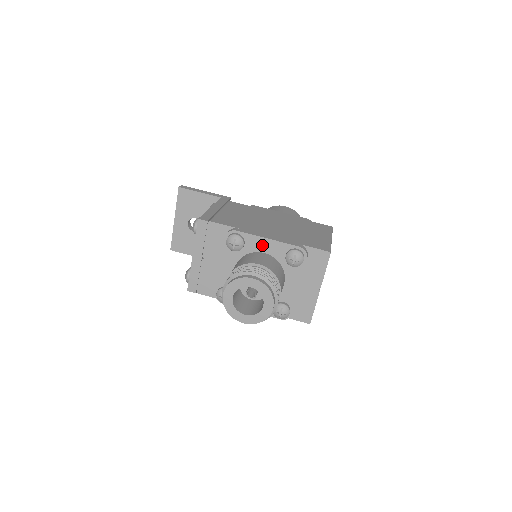
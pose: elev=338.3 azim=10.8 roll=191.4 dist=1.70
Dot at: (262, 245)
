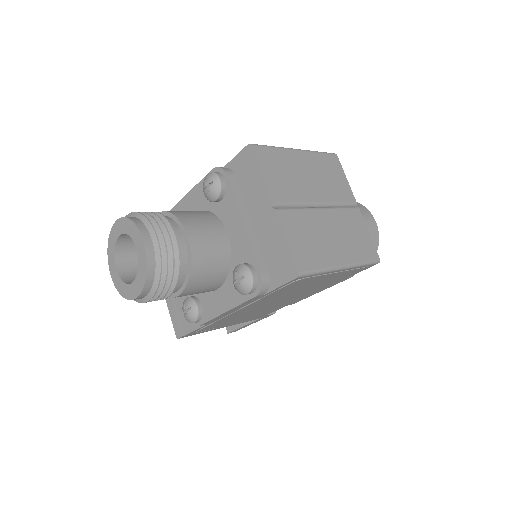
Dot at: (188, 207)
